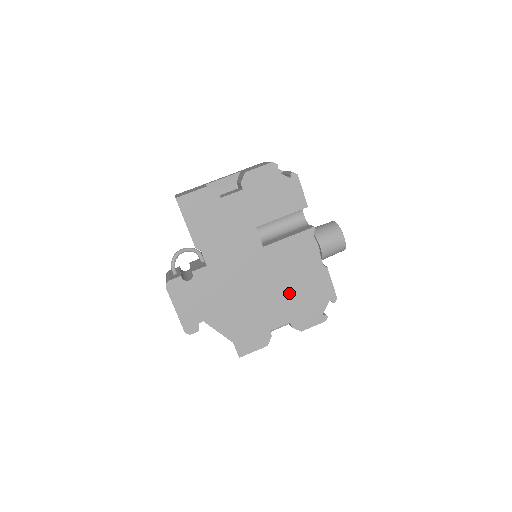
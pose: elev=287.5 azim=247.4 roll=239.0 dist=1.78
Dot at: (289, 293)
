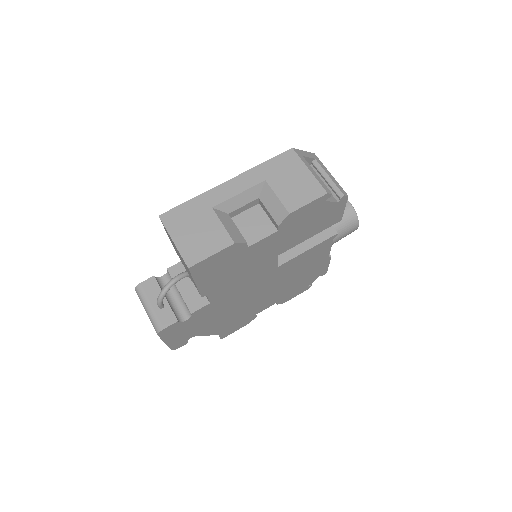
Dot at: (286, 286)
